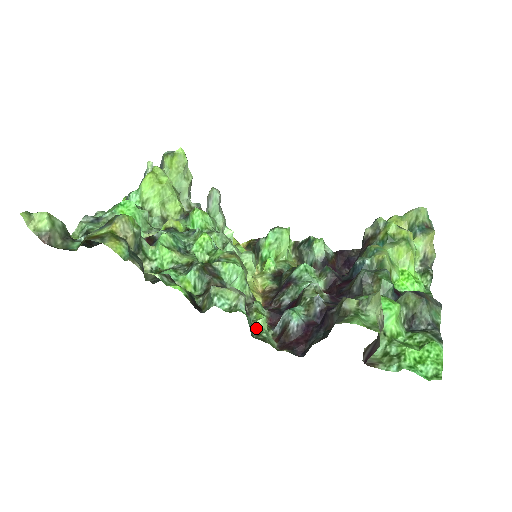
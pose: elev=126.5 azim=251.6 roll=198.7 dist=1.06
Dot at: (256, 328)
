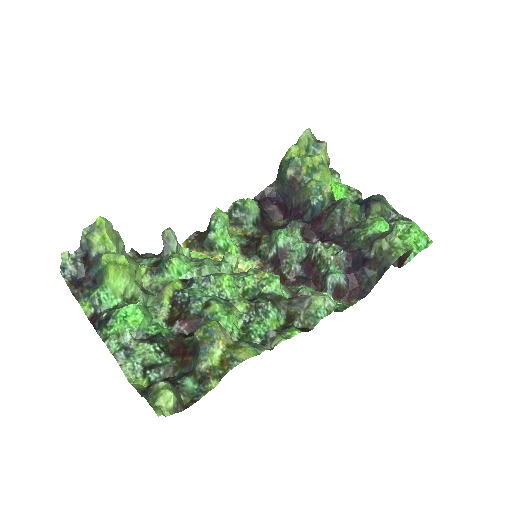
Dot at: occluded
